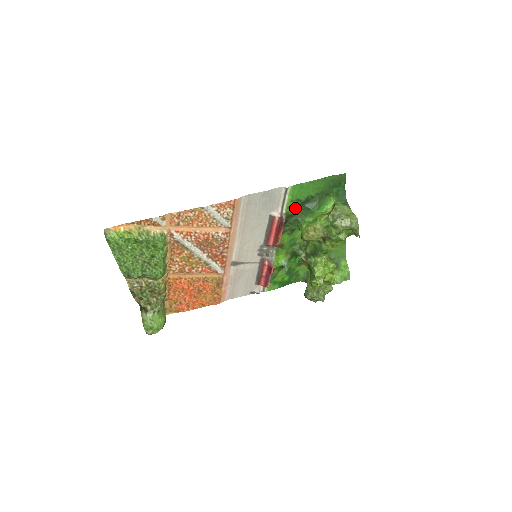
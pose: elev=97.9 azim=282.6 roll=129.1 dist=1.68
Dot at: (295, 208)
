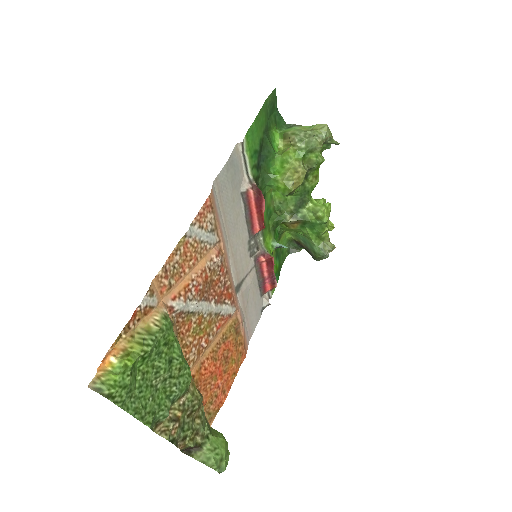
Dot at: (256, 165)
